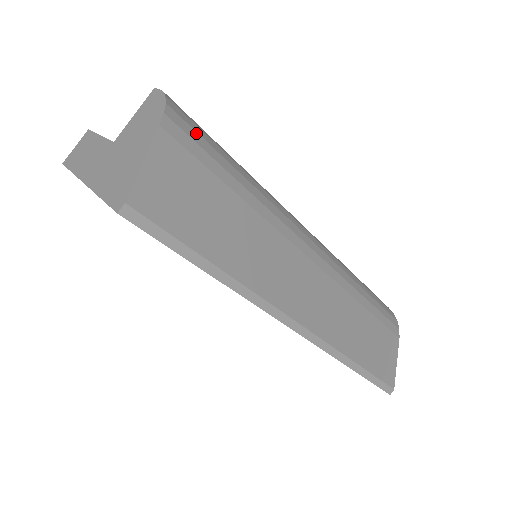
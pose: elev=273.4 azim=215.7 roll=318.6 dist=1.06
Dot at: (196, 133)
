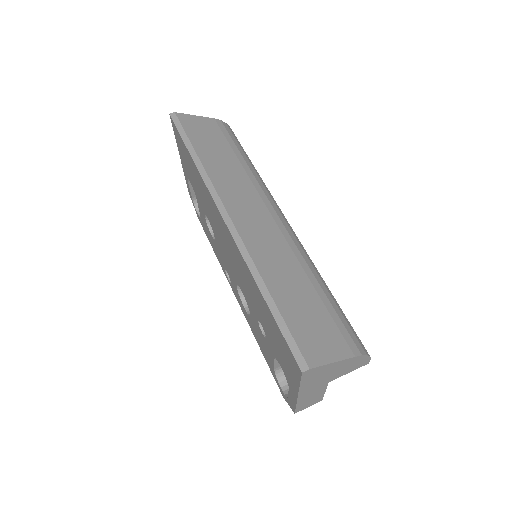
Dot at: (233, 136)
